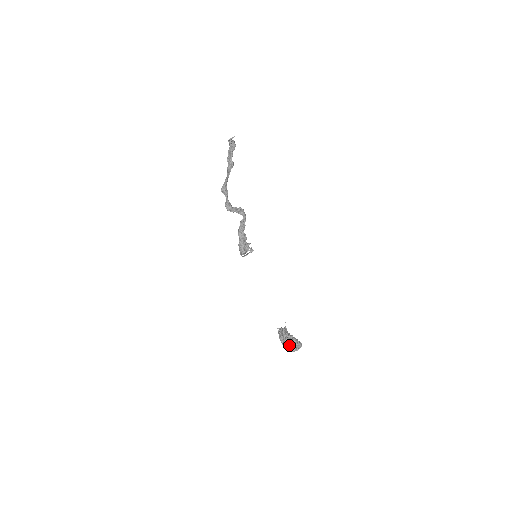
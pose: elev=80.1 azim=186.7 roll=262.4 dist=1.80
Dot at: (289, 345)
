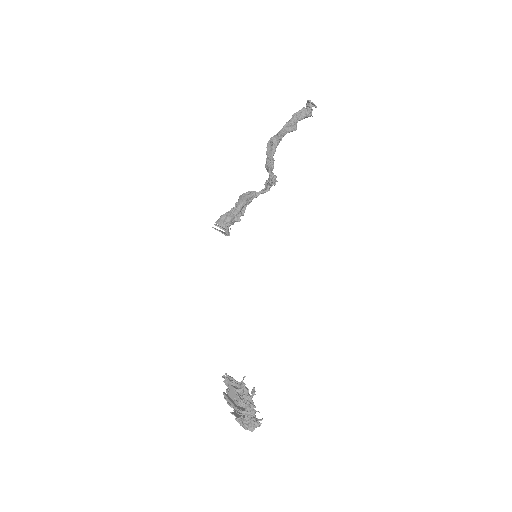
Dot at: (246, 416)
